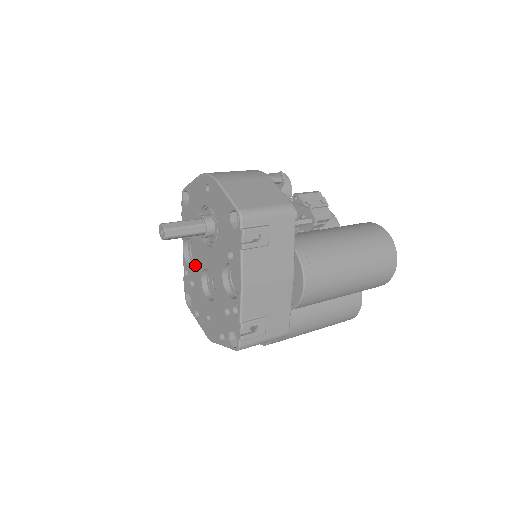
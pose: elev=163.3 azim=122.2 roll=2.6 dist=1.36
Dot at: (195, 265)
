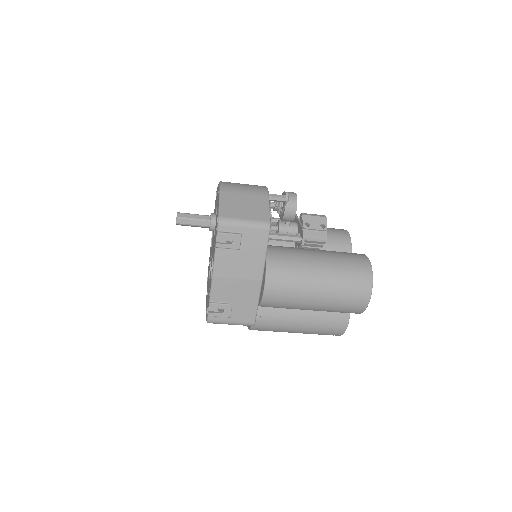
Dot at: occluded
